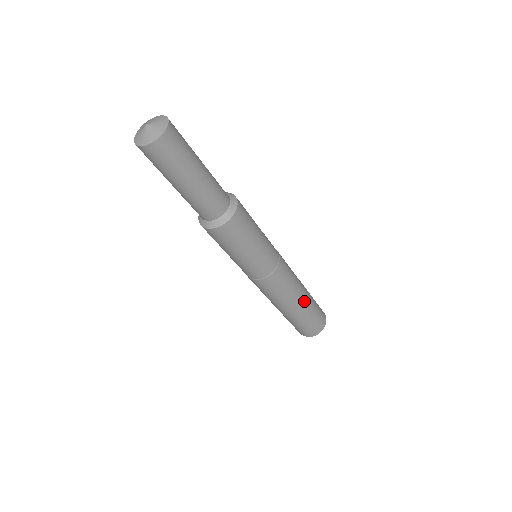
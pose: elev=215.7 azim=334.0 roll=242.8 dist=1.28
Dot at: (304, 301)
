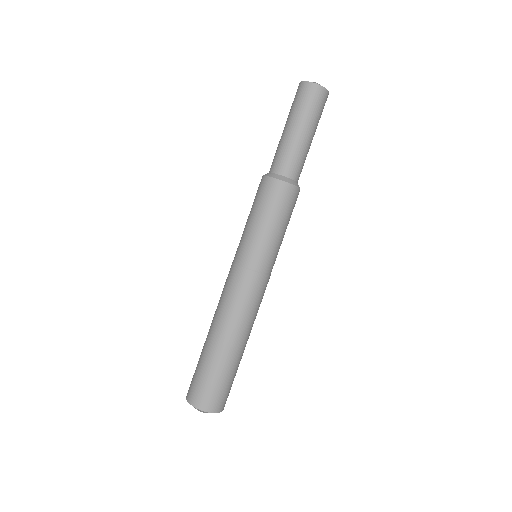
Dot at: occluded
